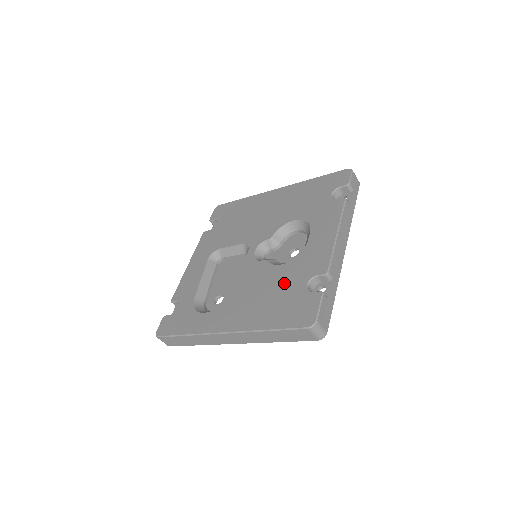
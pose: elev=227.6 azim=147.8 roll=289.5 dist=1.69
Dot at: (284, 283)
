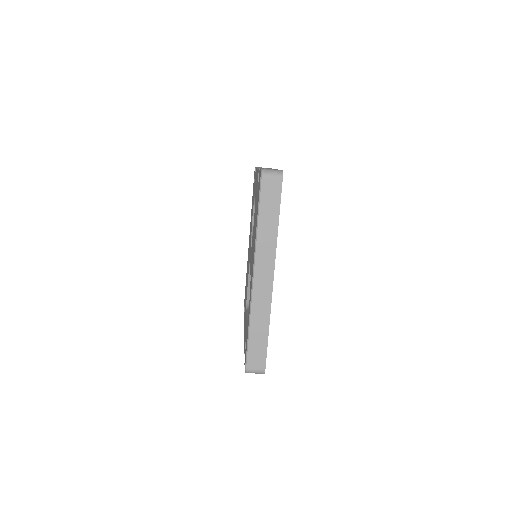
Dot at: (255, 213)
